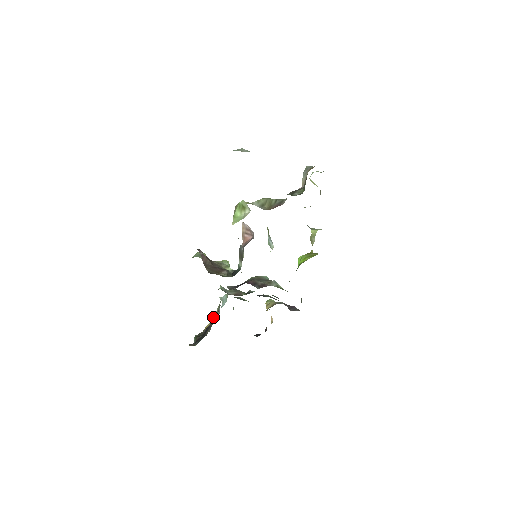
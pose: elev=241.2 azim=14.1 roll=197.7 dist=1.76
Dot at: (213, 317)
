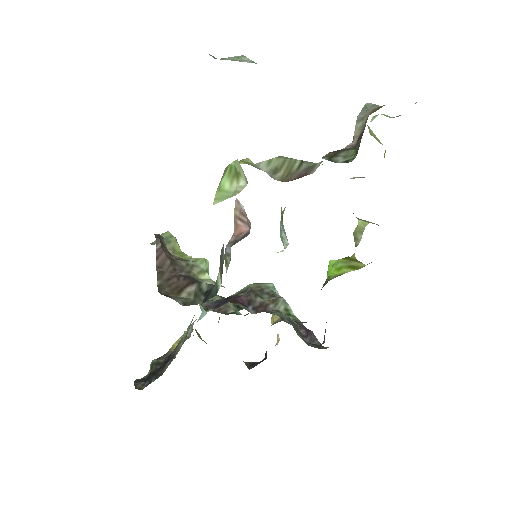
Dot at: (181, 338)
